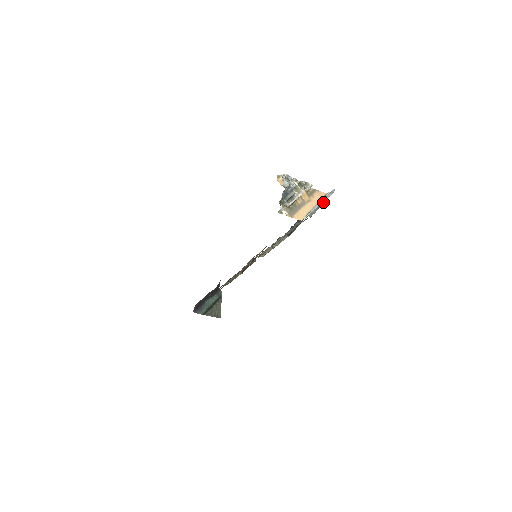
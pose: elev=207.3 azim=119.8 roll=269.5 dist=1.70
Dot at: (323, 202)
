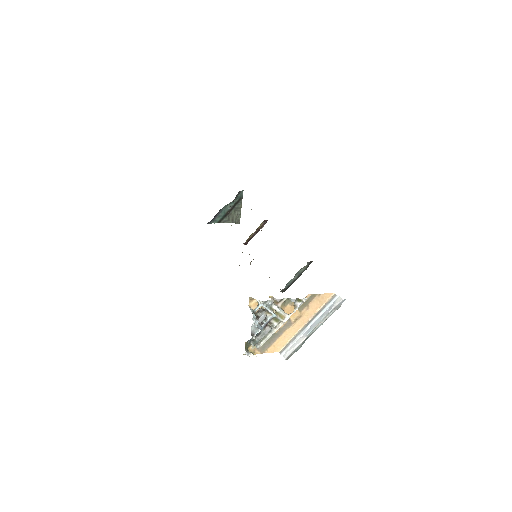
Dot at: (317, 328)
